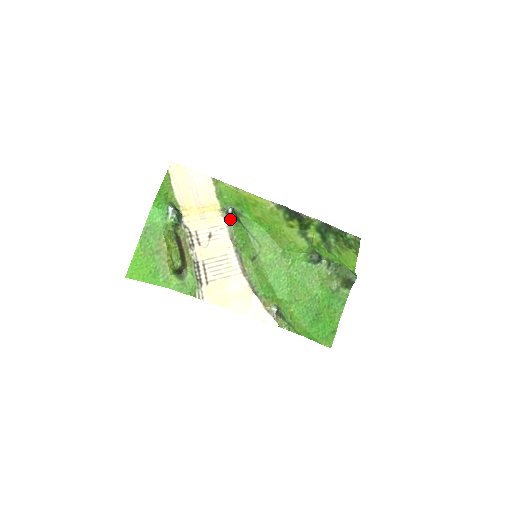
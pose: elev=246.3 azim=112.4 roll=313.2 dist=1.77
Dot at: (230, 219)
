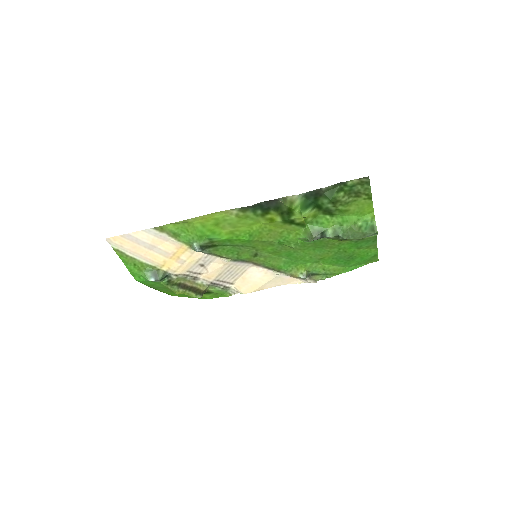
Dot at: (206, 252)
